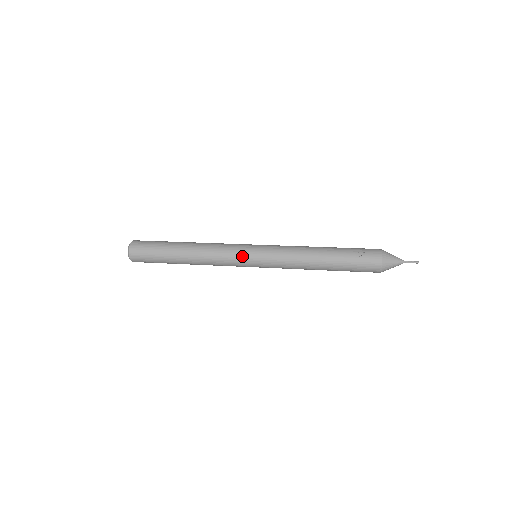
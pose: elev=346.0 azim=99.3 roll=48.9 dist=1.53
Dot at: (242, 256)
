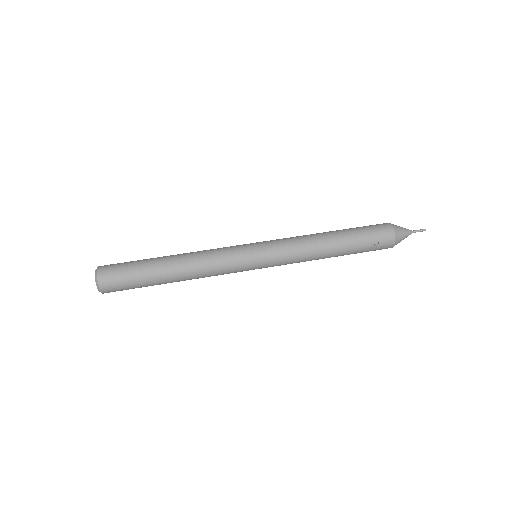
Dot at: (245, 269)
